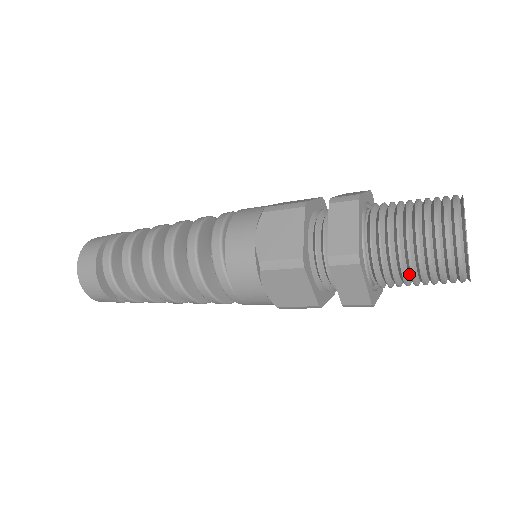
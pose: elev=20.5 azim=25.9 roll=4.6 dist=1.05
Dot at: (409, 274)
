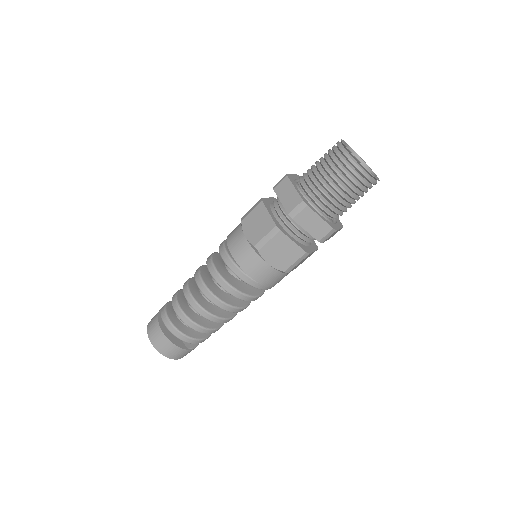
Dot at: (341, 197)
